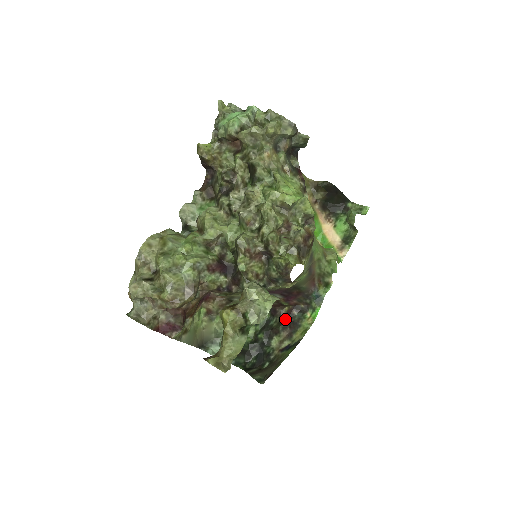
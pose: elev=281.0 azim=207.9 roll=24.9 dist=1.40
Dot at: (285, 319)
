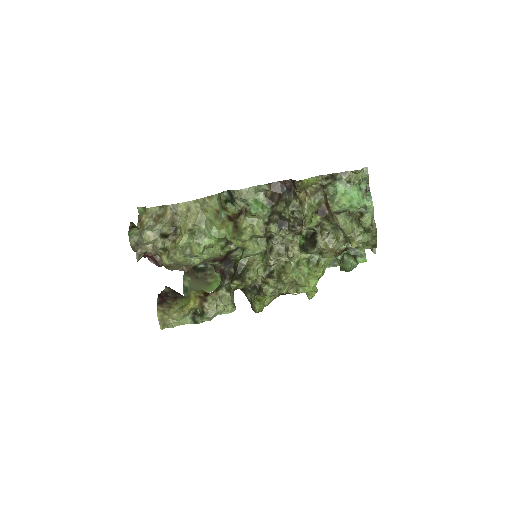
Dot at: occluded
